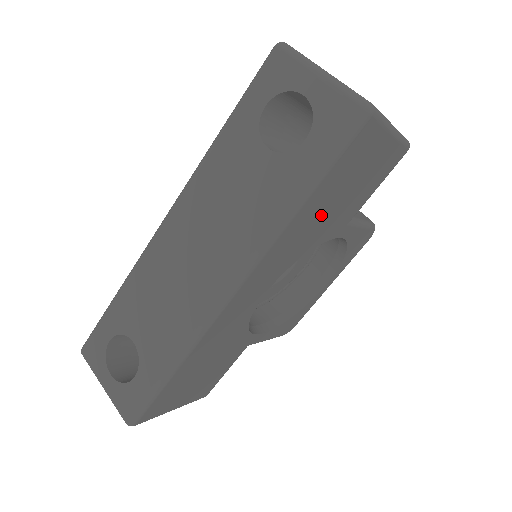
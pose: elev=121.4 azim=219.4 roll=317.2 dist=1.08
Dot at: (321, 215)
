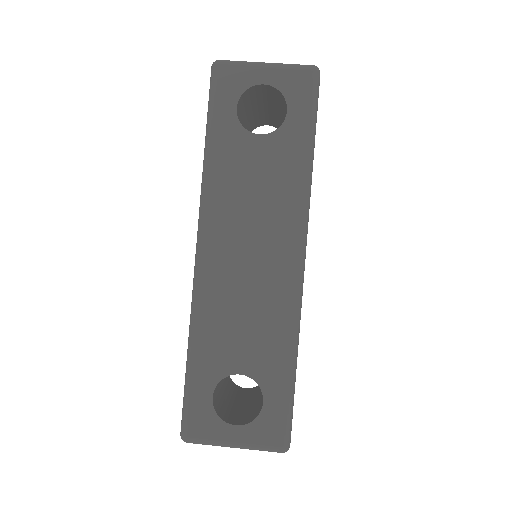
Dot at: occluded
